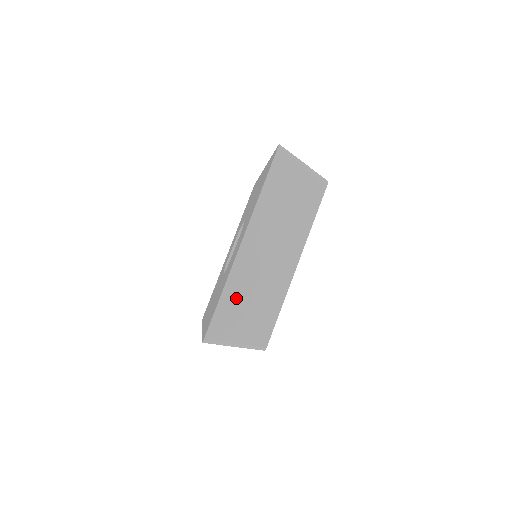
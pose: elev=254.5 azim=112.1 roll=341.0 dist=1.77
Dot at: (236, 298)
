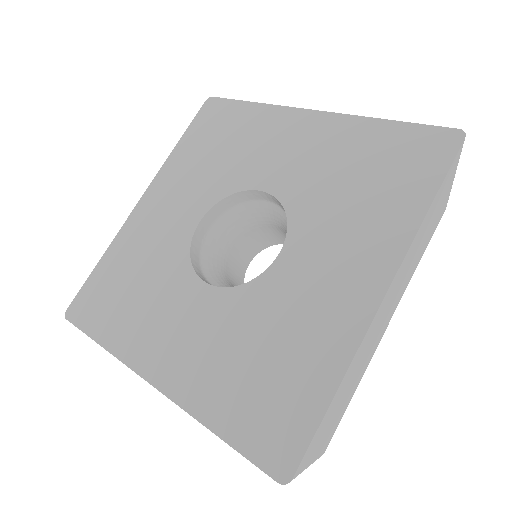
Dot at: (342, 392)
